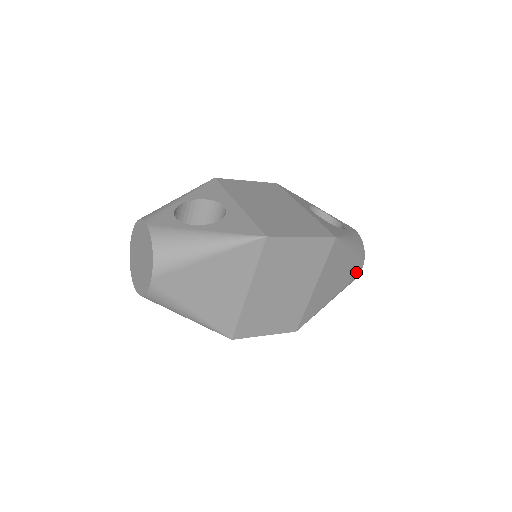
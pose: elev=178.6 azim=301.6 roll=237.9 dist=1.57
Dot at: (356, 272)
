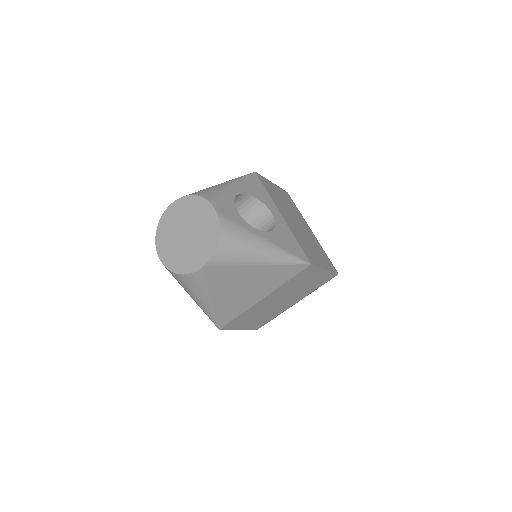
Dot at: occluded
